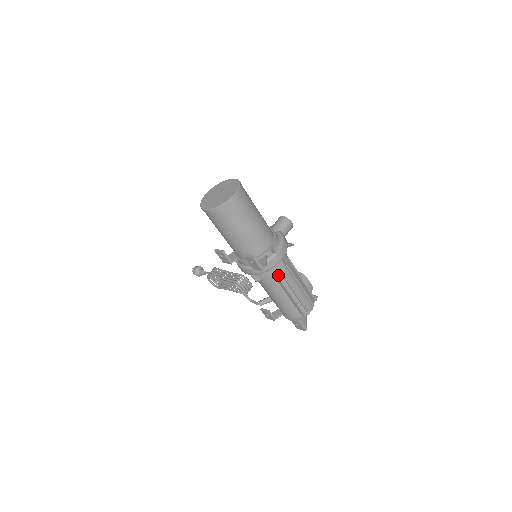
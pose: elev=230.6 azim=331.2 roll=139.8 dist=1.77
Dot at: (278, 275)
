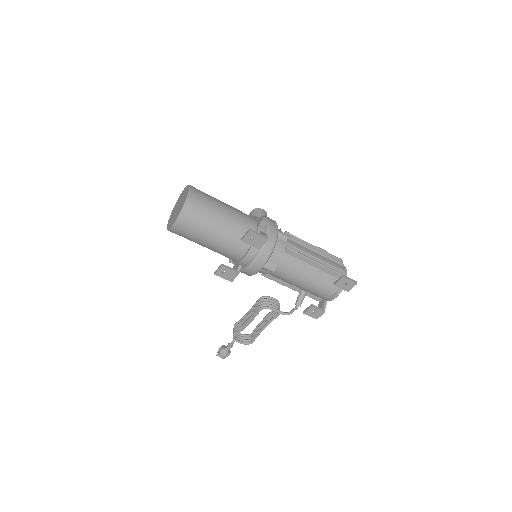
Dot at: (287, 249)
